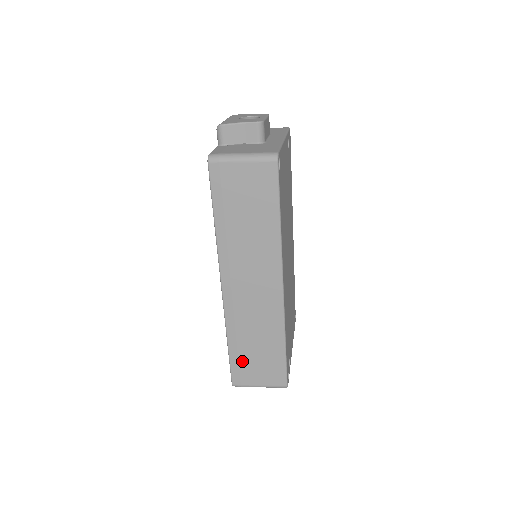
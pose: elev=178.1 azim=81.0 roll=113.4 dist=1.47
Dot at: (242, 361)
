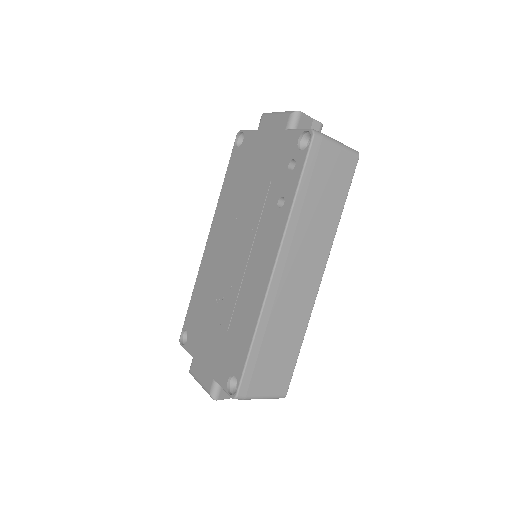
Dot at: (259, 363)
